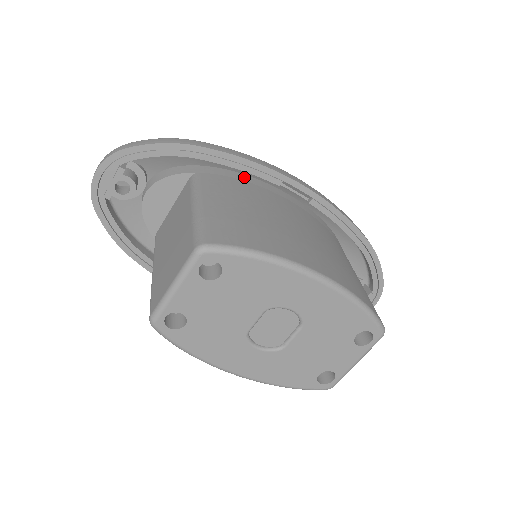
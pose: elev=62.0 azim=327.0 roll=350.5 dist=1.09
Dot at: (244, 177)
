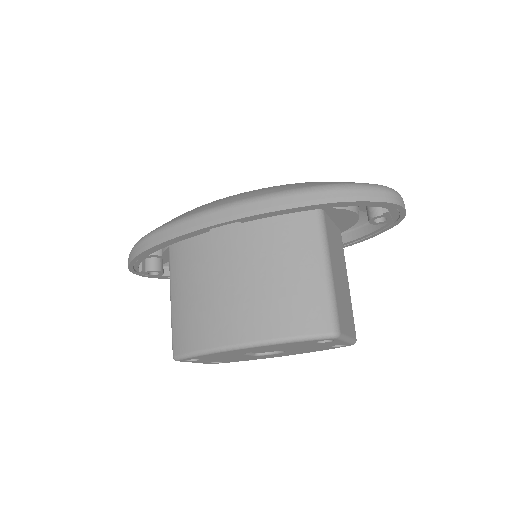
Dot at: occluded
